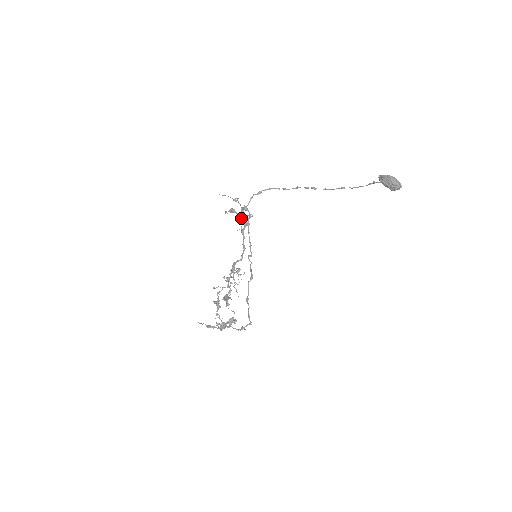
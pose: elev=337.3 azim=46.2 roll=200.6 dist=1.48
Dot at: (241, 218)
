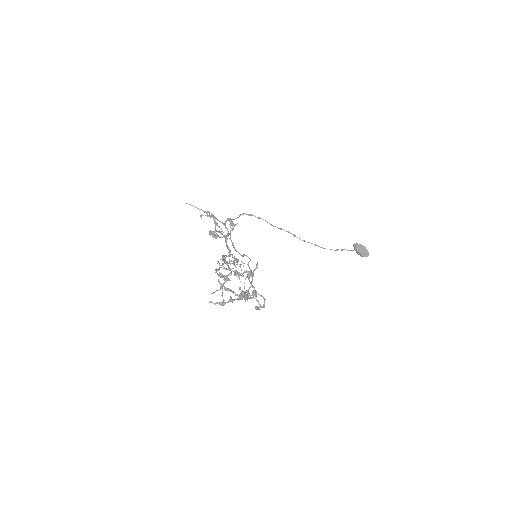
Dot at: (232, 224)
